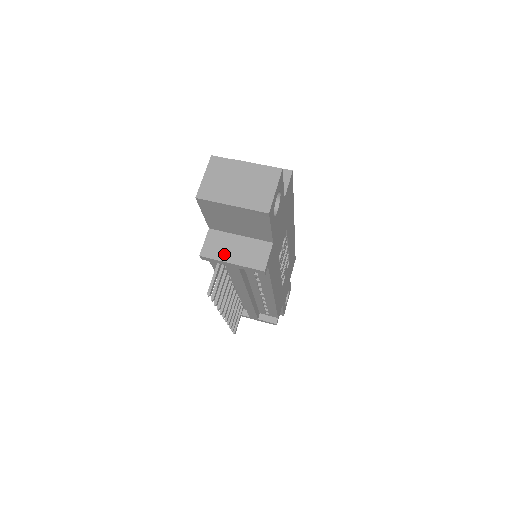
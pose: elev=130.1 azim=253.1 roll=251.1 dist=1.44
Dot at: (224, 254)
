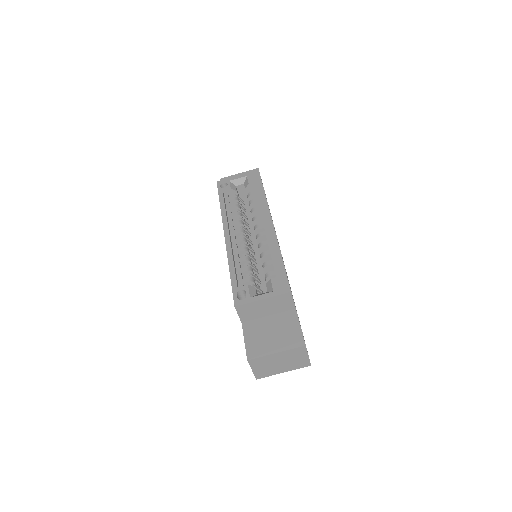
Dot at: occluded
